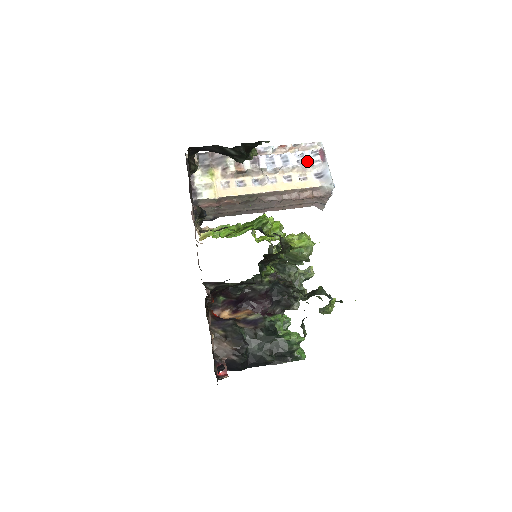
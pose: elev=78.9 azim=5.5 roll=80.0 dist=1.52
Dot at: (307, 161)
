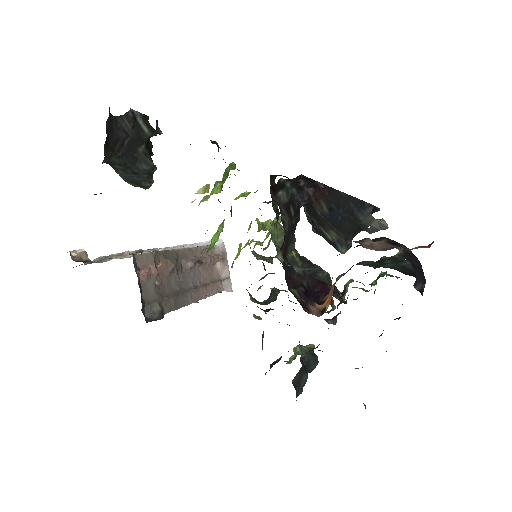
Dot at: (179, 246)
